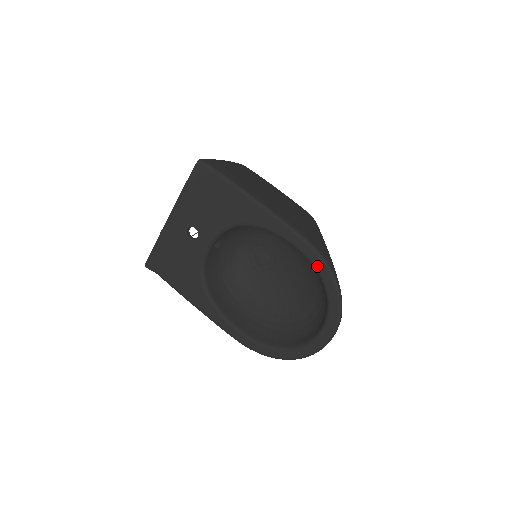
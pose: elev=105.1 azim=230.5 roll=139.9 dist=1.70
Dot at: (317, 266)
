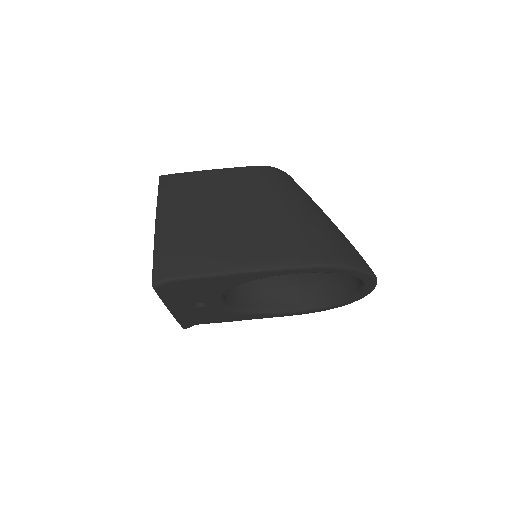
Dot at: (328, 272)
